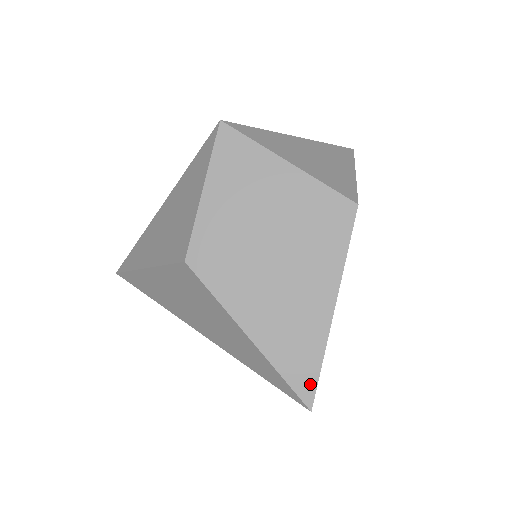
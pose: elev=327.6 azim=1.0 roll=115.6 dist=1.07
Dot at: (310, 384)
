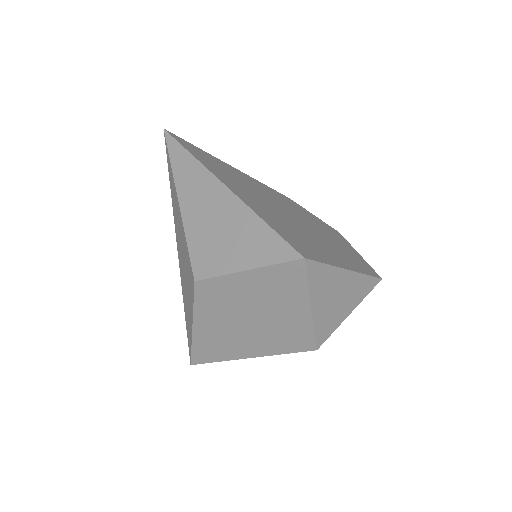
Dot at: (202, 361)
